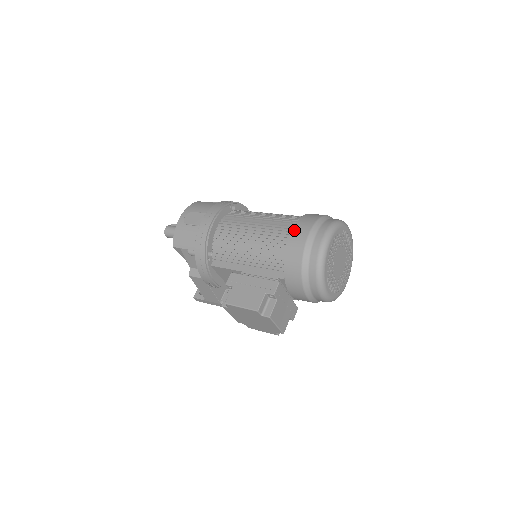
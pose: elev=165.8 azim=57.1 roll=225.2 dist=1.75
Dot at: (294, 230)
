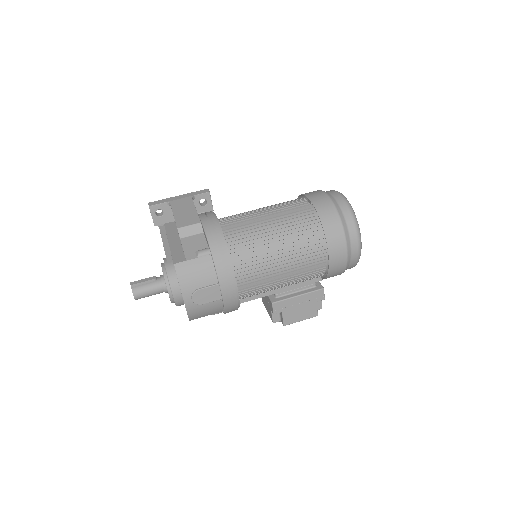
Dot at: (331, 256)
